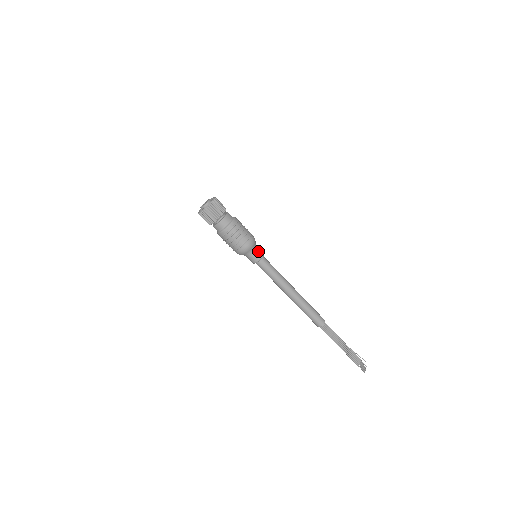
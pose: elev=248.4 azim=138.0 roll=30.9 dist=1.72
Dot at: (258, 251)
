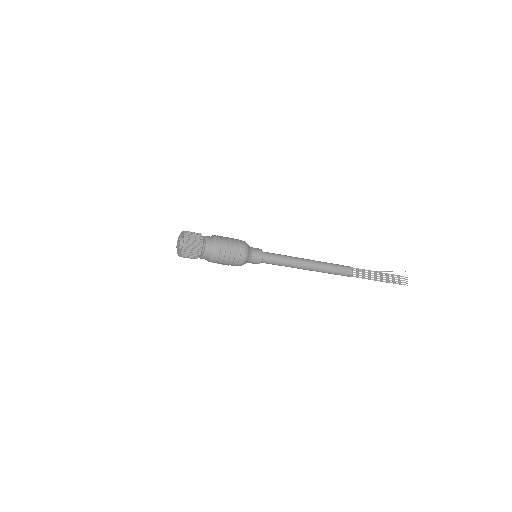
Dot at: (256, 254)
